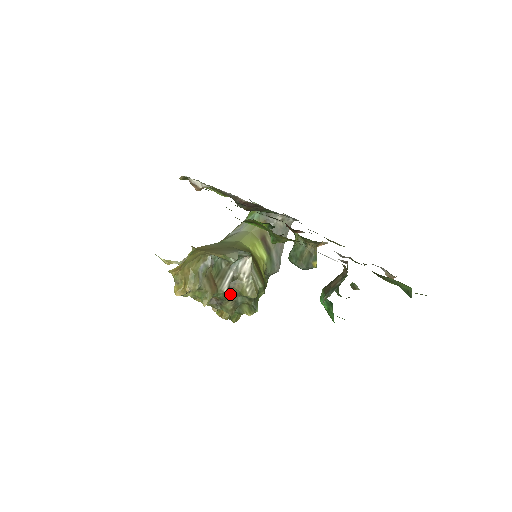
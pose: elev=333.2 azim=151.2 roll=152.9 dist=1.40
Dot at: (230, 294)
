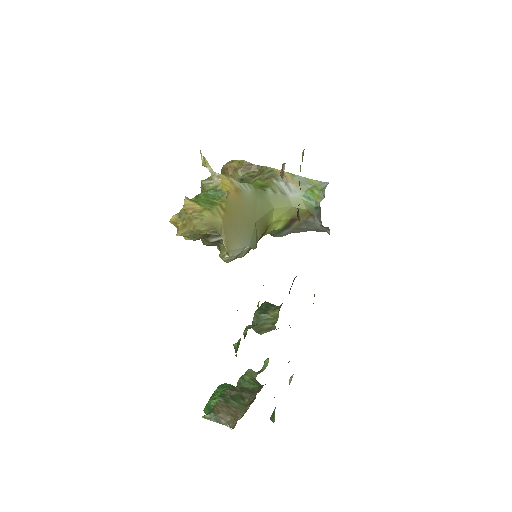
Dot at: (214, 242)
